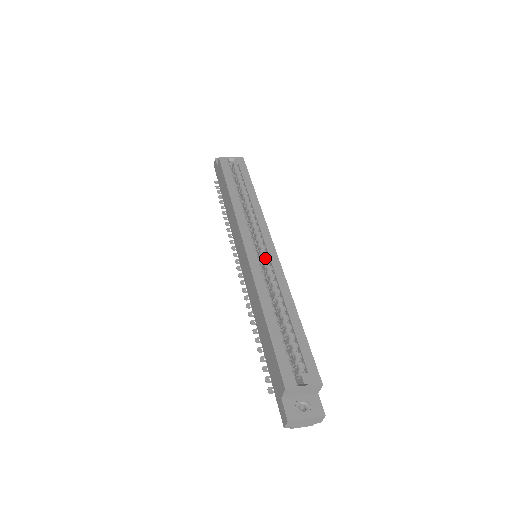
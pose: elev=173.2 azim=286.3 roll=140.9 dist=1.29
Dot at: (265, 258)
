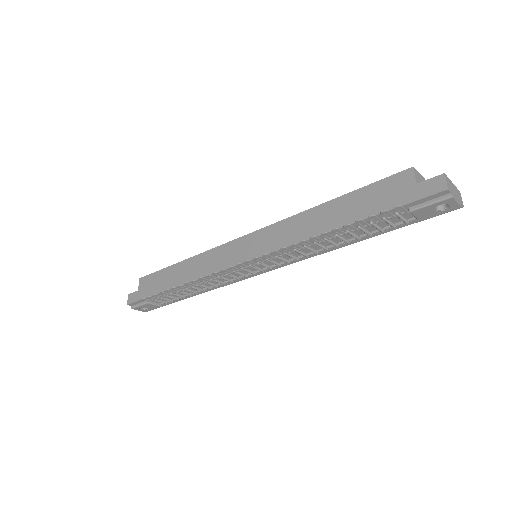
Dot at: occluded
